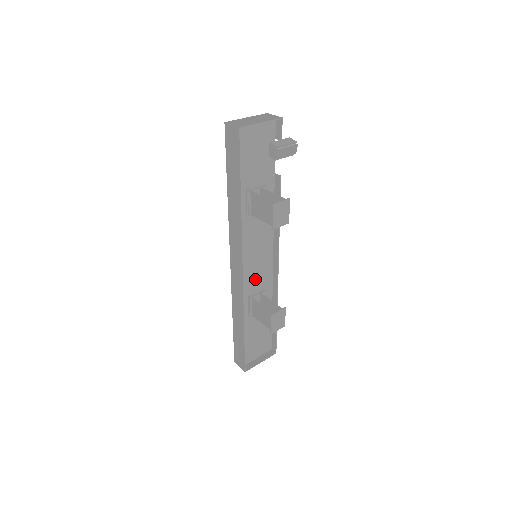
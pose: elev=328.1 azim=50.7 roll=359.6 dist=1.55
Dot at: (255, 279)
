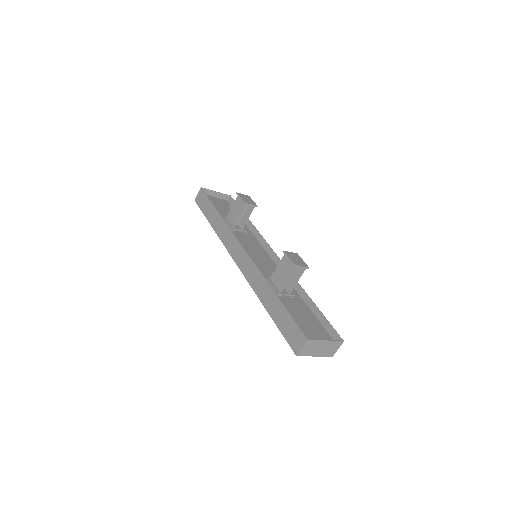
Dot at: (266, 271)
